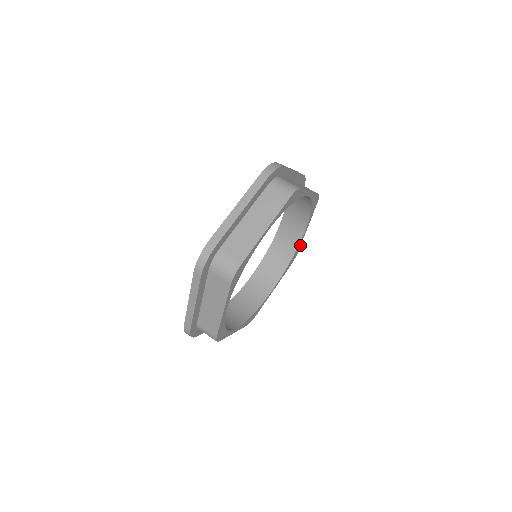
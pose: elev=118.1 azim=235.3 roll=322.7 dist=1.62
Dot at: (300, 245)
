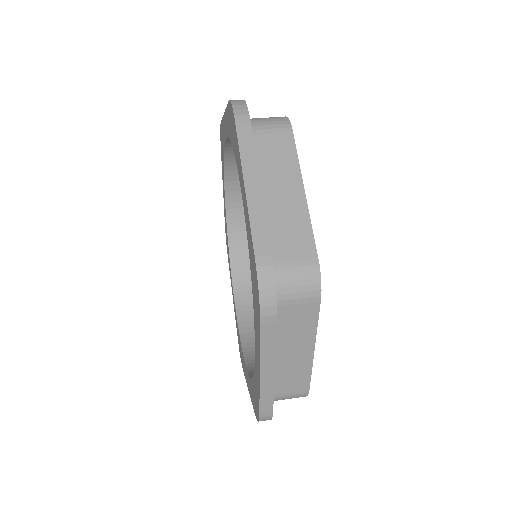
Dot at: occluded
